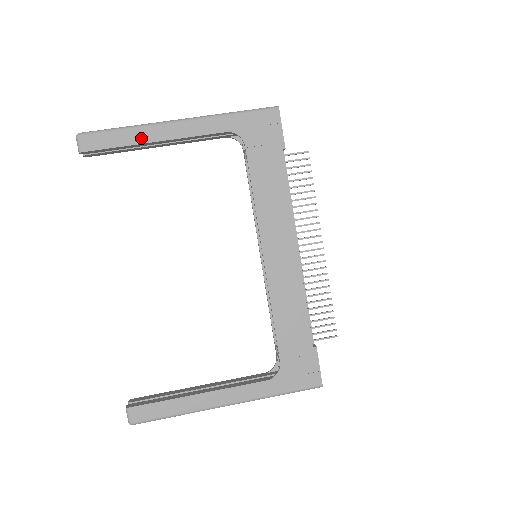
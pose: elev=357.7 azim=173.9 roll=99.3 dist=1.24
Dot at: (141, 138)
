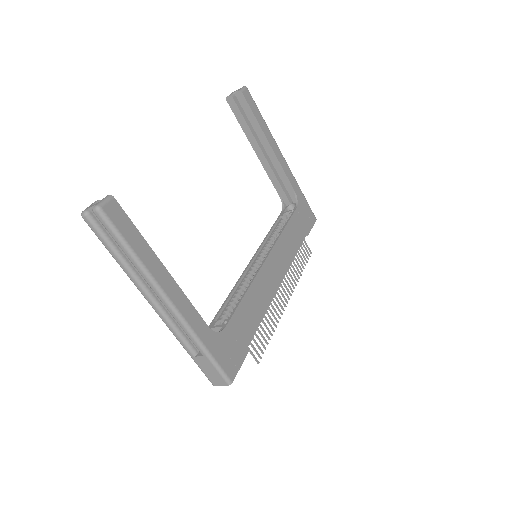
Dot at: (267, 133)
